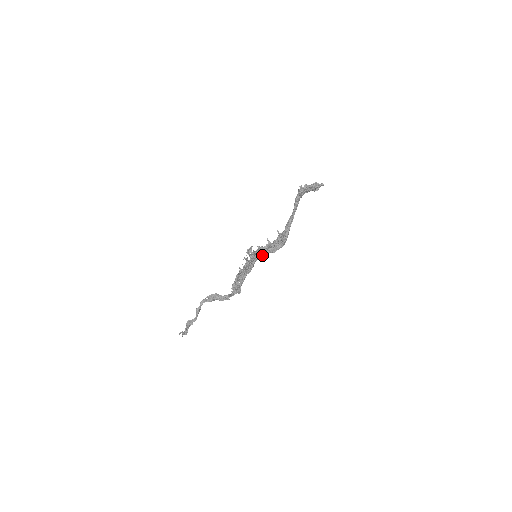
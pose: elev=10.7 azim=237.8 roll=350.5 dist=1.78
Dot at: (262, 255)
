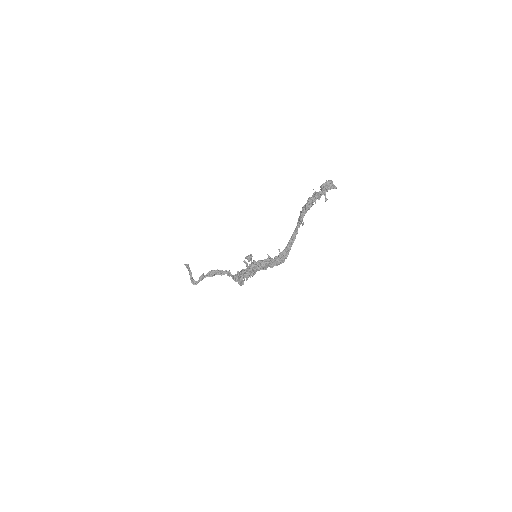
Dot at: (262, 269)
